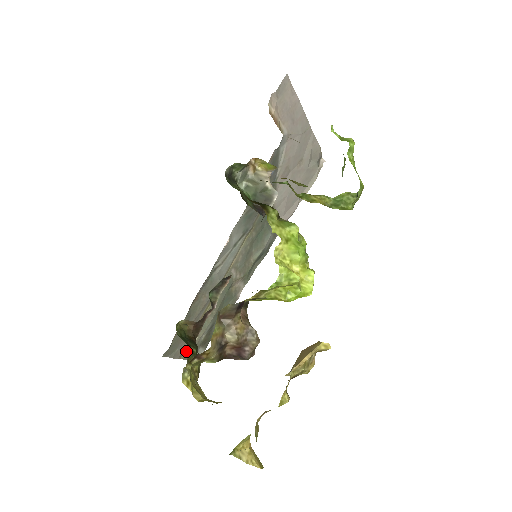
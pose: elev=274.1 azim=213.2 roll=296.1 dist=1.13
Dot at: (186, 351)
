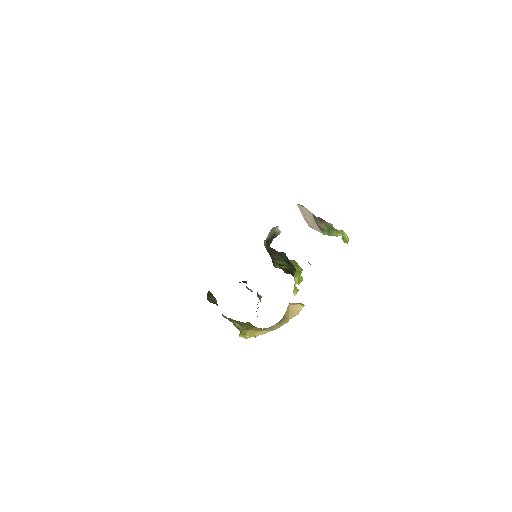
Dot at: occluded
